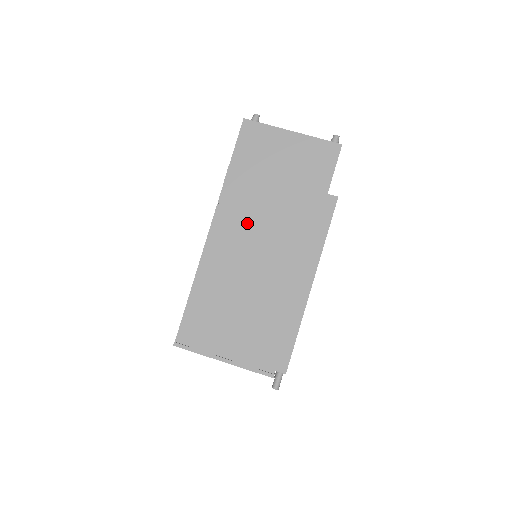
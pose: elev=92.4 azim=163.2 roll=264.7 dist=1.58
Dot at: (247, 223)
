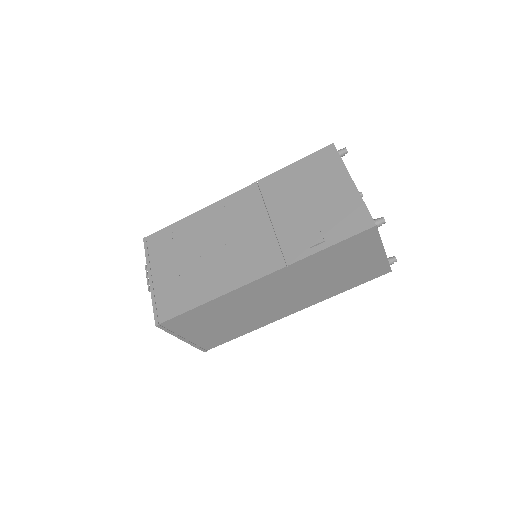
Dot at: (289, 285)
